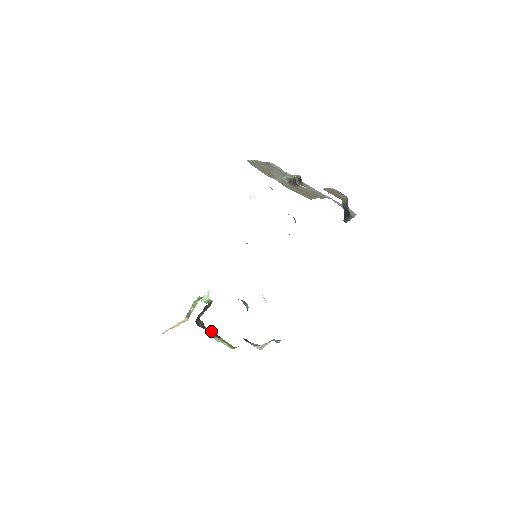
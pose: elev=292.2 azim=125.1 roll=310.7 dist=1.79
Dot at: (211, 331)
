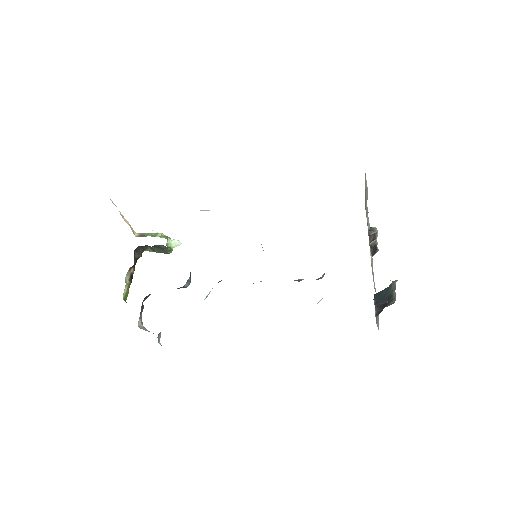
Dot at: (134, 269)
